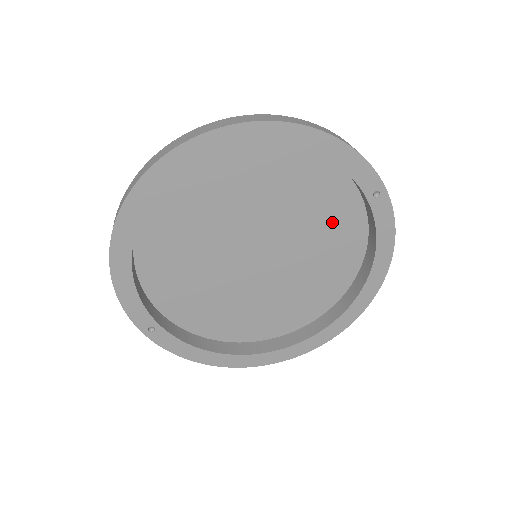
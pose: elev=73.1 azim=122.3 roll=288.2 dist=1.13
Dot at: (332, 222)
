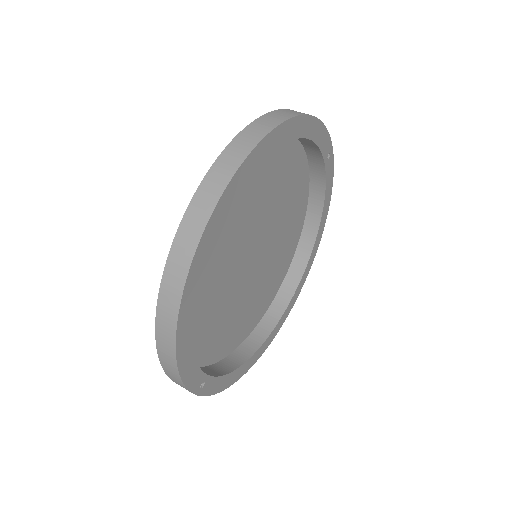
Dot at: (293, 195)
